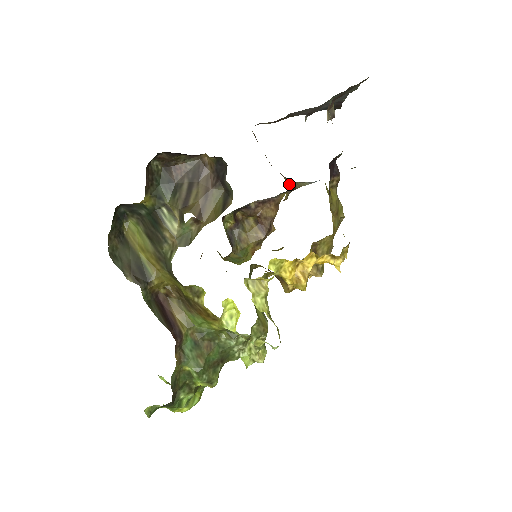
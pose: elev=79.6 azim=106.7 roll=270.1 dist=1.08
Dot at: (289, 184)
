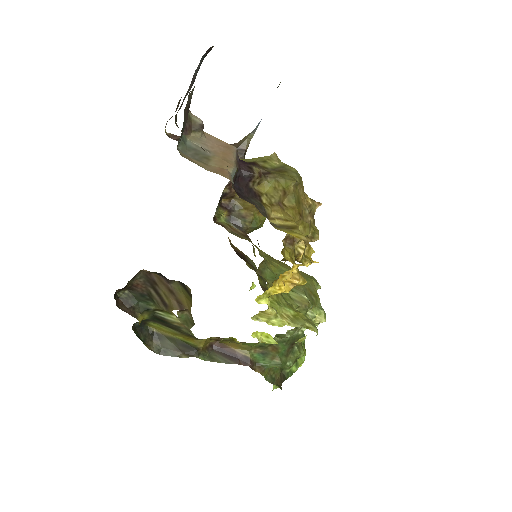
Dot at: occluded
